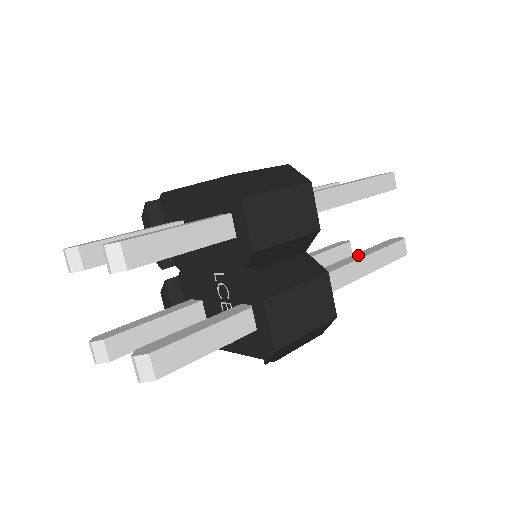
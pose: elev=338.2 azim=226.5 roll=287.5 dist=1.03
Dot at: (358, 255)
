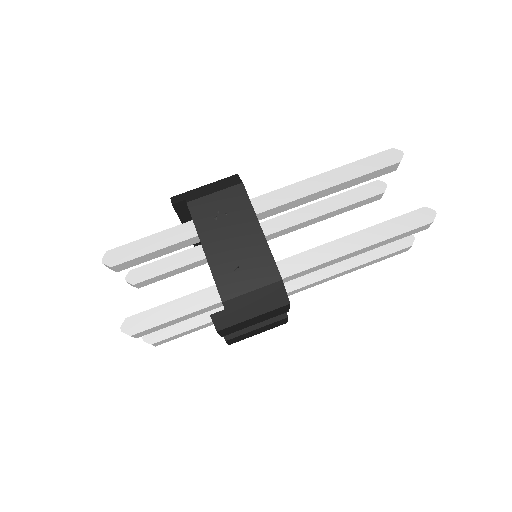
Dot at: (350, 259)
